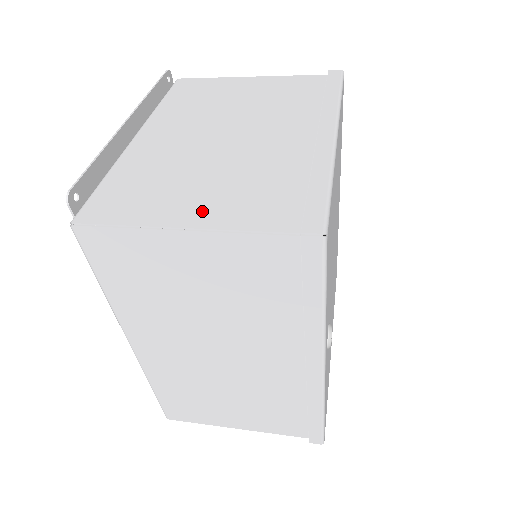
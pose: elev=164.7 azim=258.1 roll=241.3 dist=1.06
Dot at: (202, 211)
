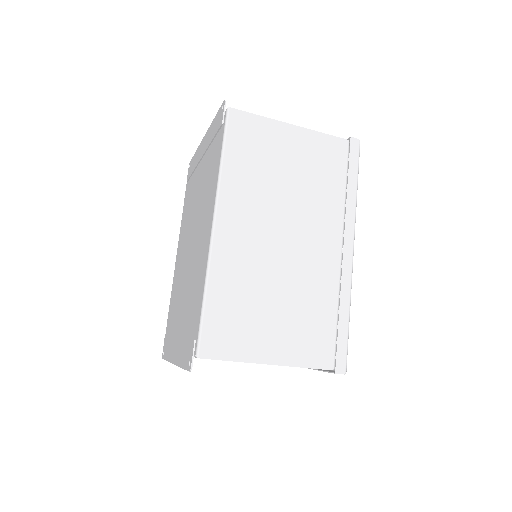
Dot at: occluded
